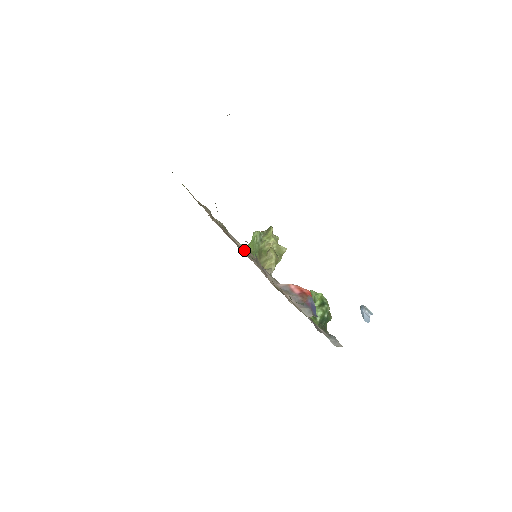
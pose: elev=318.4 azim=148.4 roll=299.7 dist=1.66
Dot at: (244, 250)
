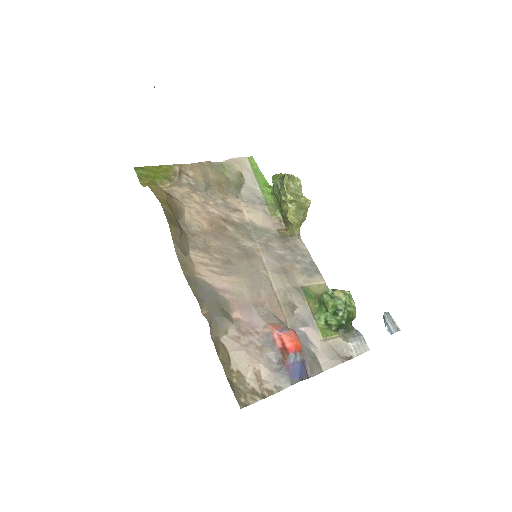
Dot at: (225, 283)
